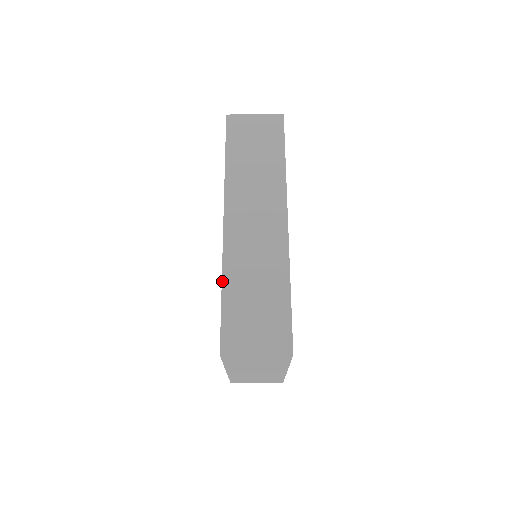
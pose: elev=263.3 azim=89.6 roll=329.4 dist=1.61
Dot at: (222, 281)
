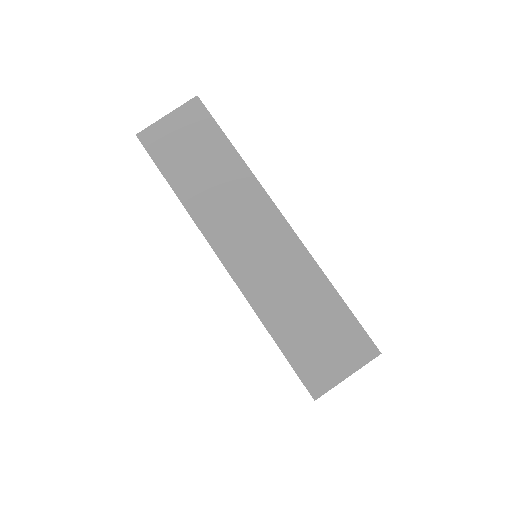
Dot at: (265, 326)
